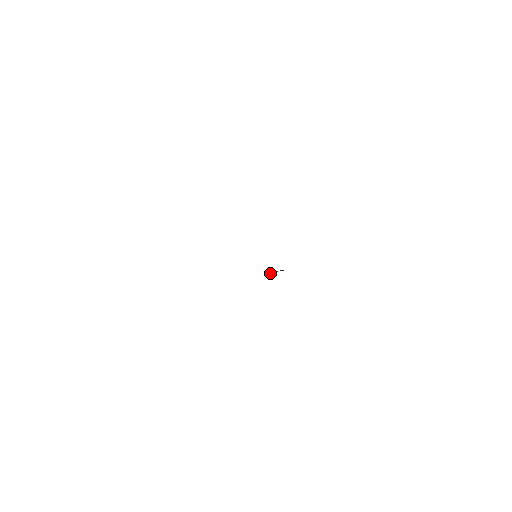
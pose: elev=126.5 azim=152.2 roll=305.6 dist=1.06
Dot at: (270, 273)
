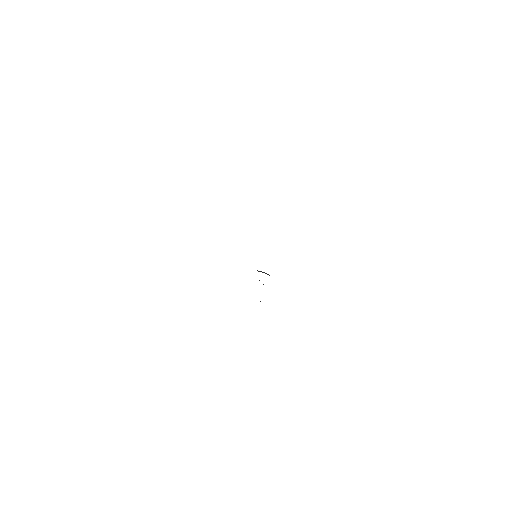
Dot at: (260, 271)
